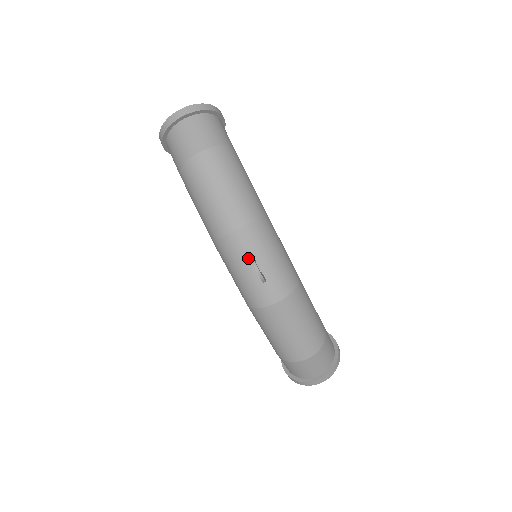
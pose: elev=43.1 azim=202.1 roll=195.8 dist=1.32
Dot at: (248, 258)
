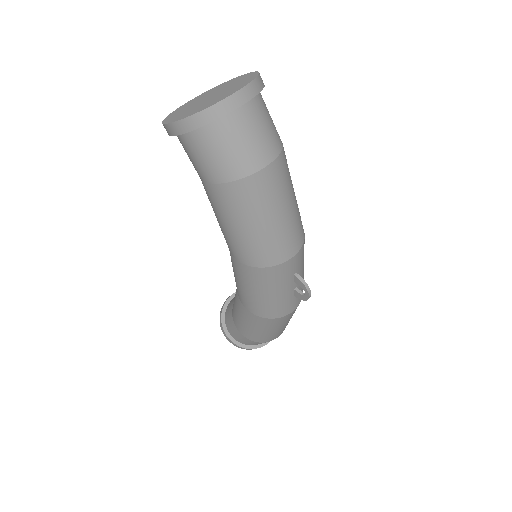
Dot at: (292, 279)
